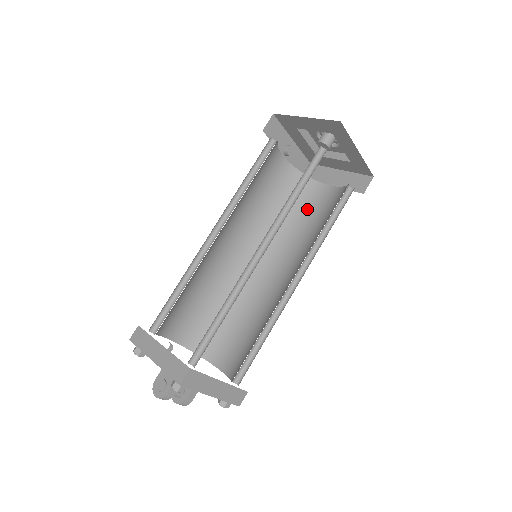
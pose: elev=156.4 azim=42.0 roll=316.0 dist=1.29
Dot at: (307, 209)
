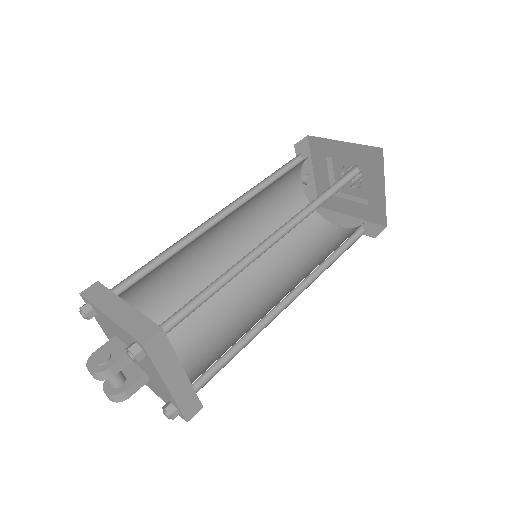
Dot at: (310, 240)
